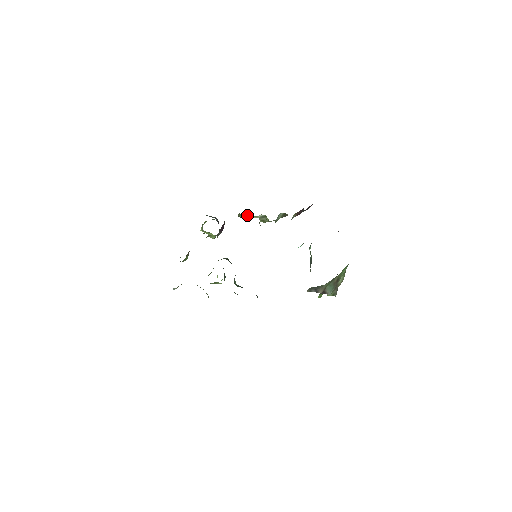
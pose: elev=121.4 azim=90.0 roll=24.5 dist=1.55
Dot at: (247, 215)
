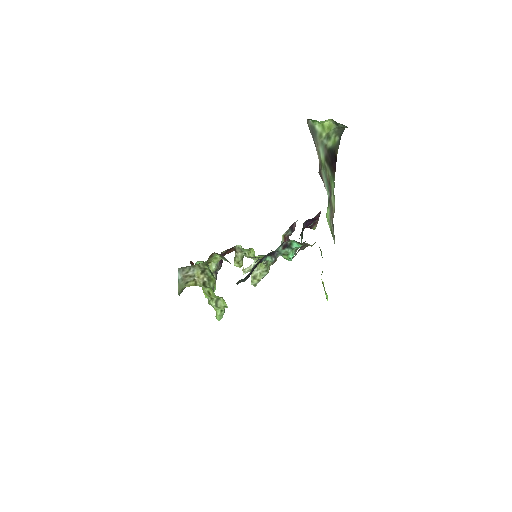
Dot at: (242, 257)
